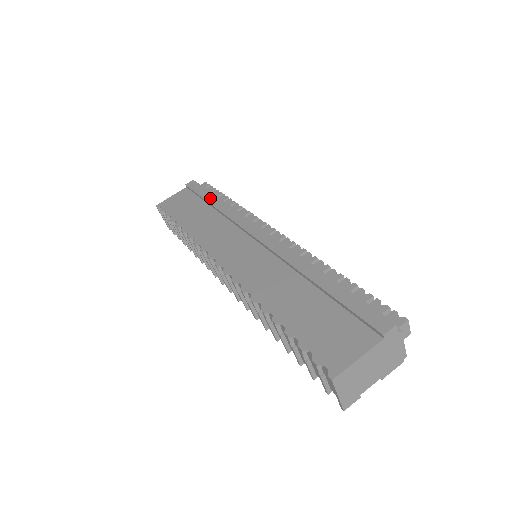
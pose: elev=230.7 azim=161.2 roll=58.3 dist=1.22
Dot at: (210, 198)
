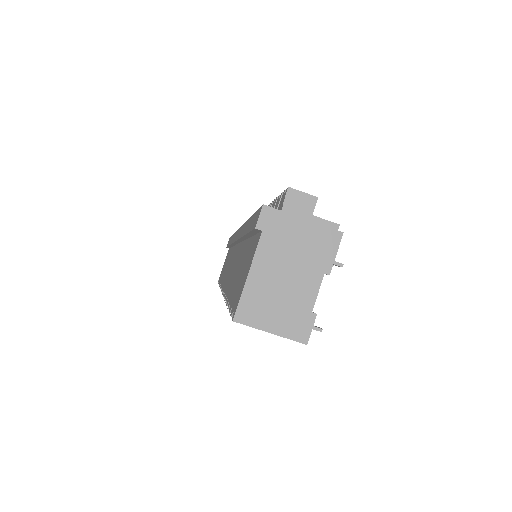
Dot at: occluded
